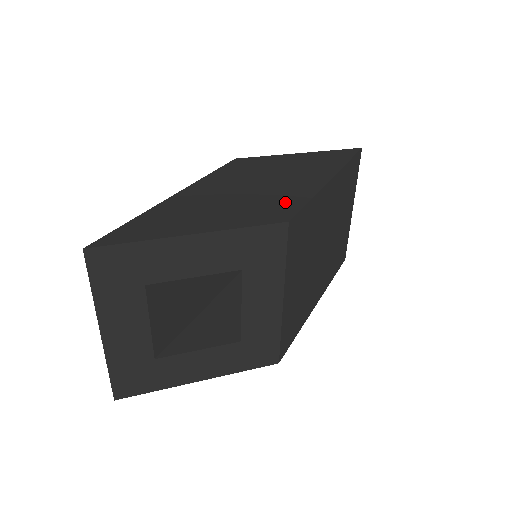
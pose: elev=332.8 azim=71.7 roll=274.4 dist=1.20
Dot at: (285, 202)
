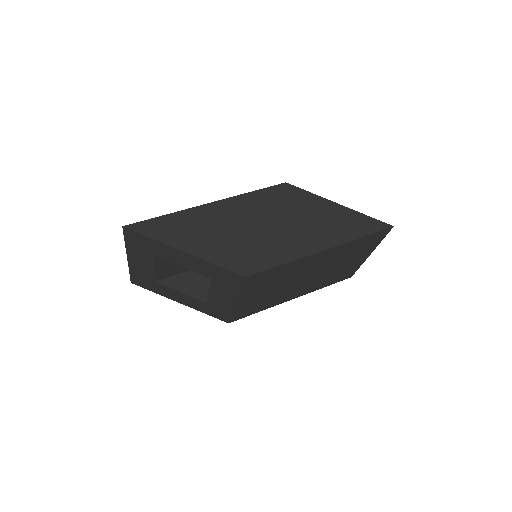
Dot at: (264, 256)
